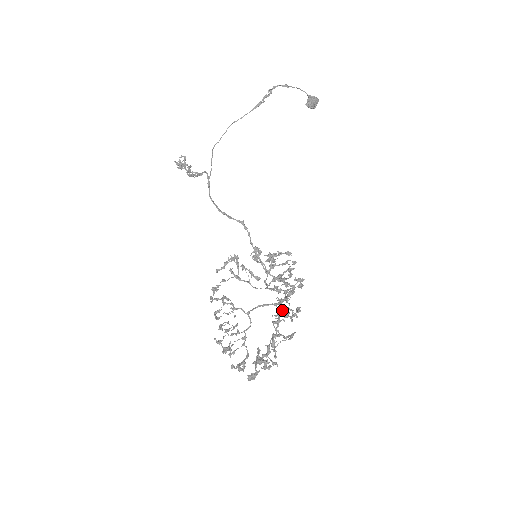
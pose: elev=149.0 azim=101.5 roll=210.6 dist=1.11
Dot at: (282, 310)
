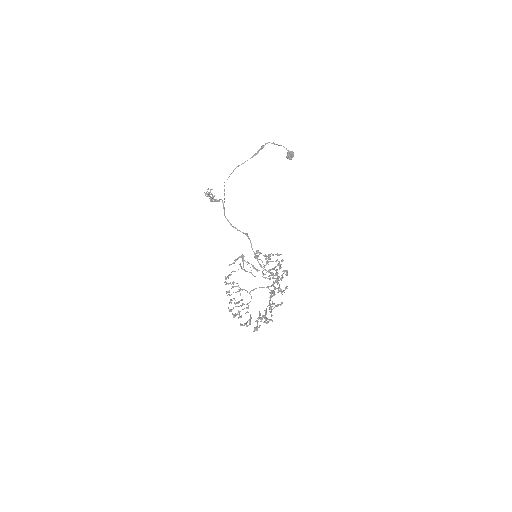
Dot at: (275, 289)
